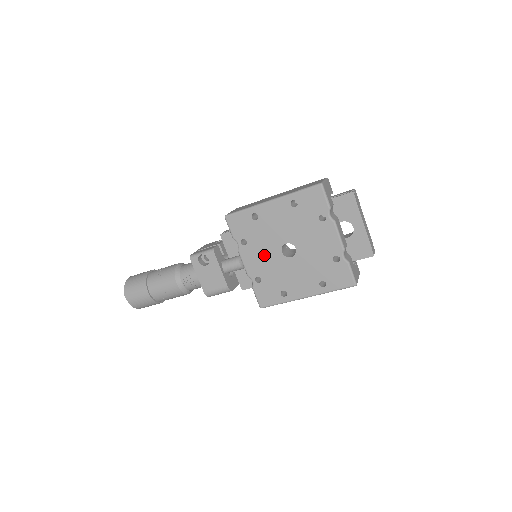
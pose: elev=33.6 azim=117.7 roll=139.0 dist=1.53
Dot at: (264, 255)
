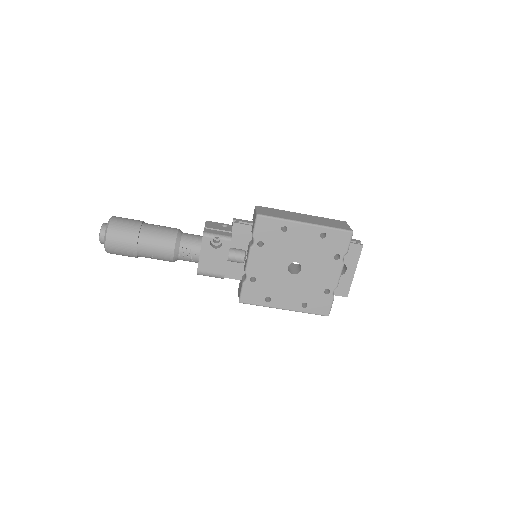
Dot at: (272, 262)
